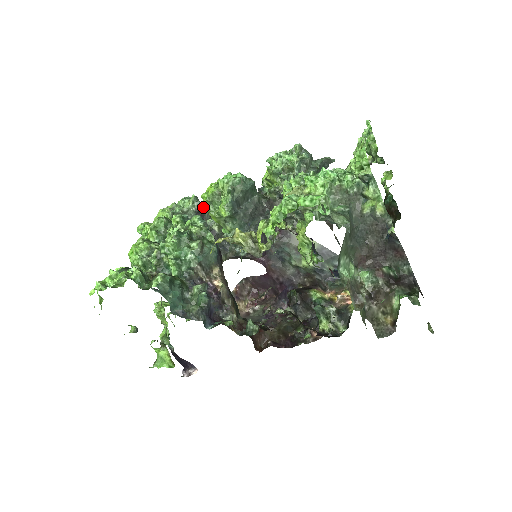
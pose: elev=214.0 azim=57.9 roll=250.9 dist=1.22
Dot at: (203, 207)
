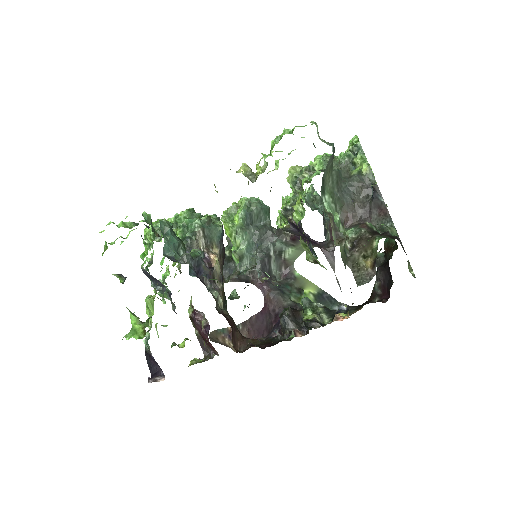
Dot at: occluded
